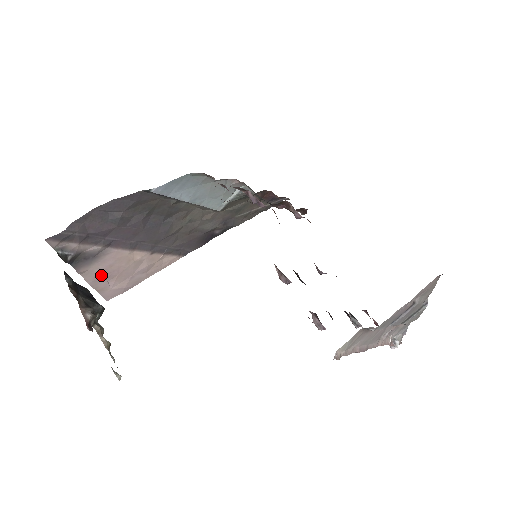
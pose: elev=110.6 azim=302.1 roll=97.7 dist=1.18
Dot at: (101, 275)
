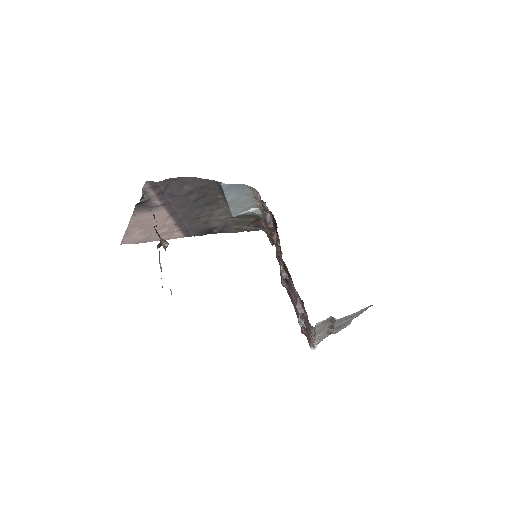
Dot at: (140, 223)
